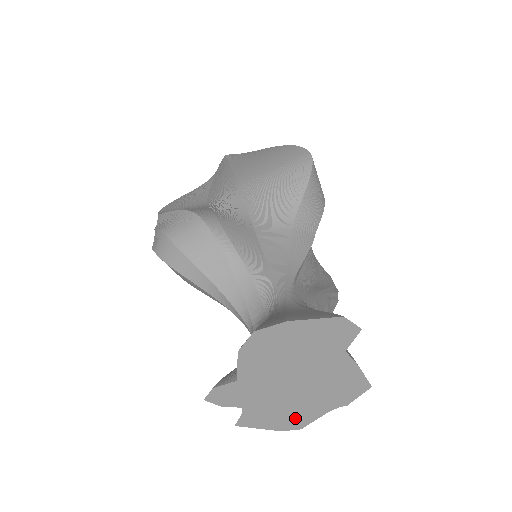
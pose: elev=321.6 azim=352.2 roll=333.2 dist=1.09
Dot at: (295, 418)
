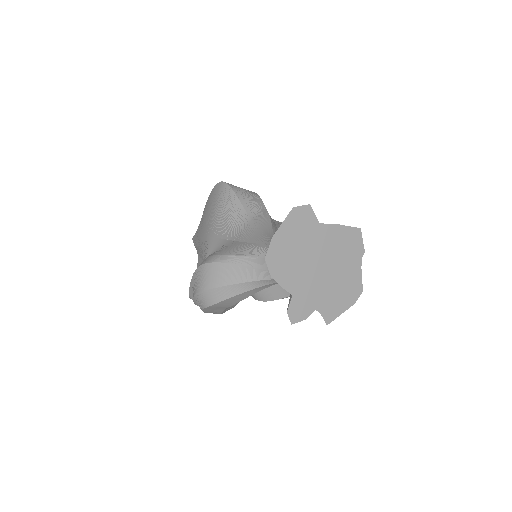
Dot at: (350, 288)
